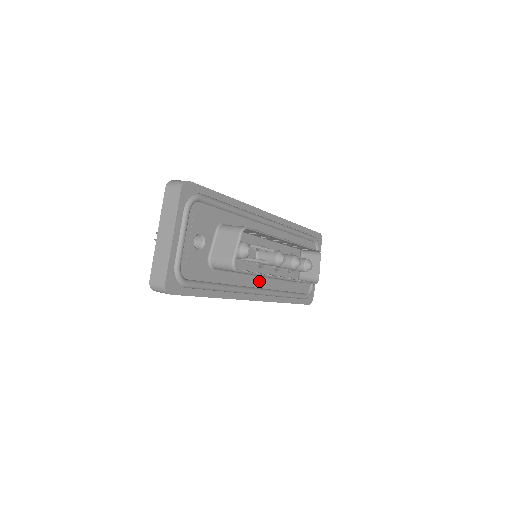
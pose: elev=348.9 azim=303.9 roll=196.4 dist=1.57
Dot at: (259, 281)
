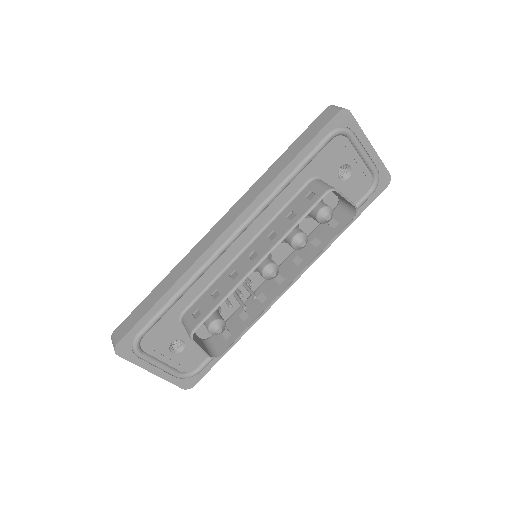
Dot at: occluded
